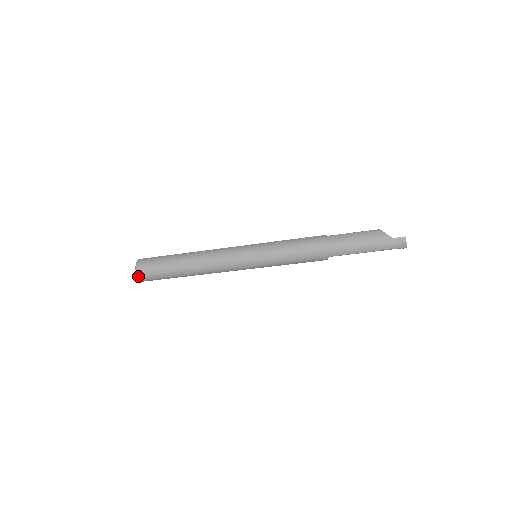
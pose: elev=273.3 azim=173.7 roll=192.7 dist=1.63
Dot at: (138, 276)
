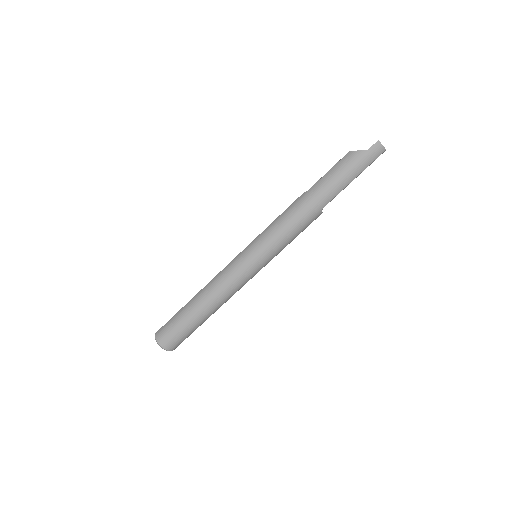
Dot at: (165, 349)
